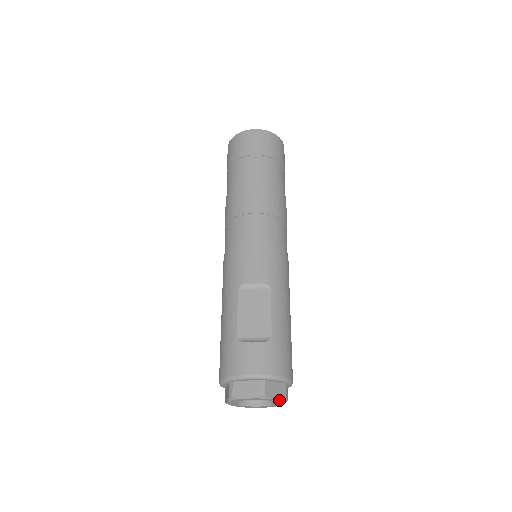
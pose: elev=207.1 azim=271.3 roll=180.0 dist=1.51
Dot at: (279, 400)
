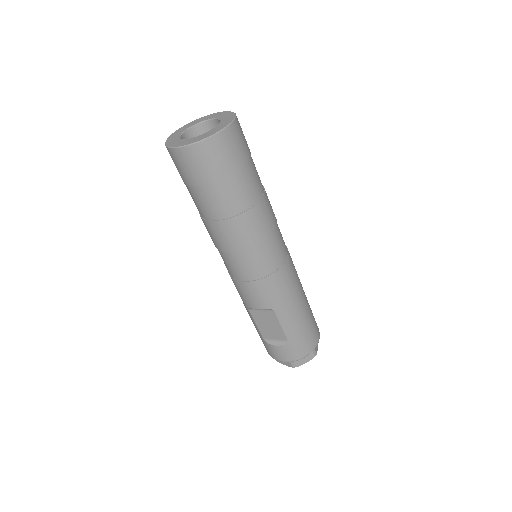
Dot at: (309, 360)
